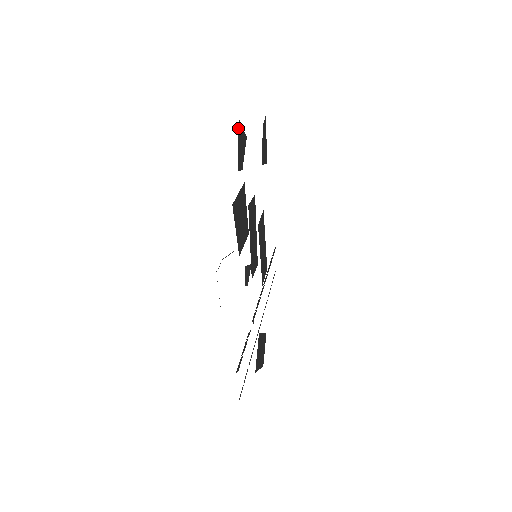
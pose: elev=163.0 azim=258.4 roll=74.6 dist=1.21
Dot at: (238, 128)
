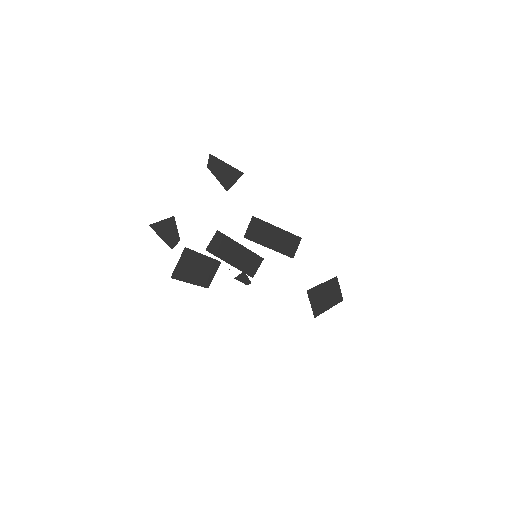
Dot at: occluded
